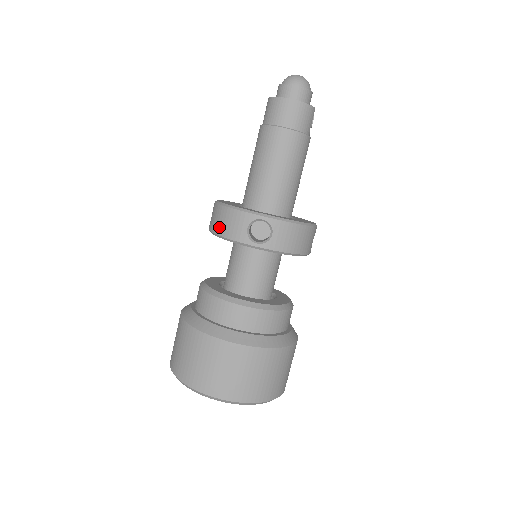
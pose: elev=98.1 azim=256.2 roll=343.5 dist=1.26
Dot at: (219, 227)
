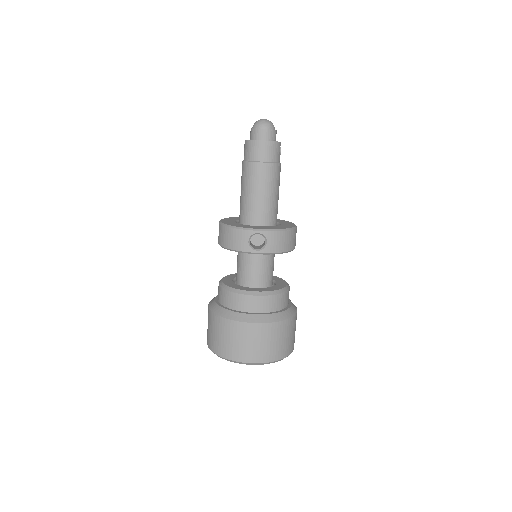
Dot at: (227, 243)
